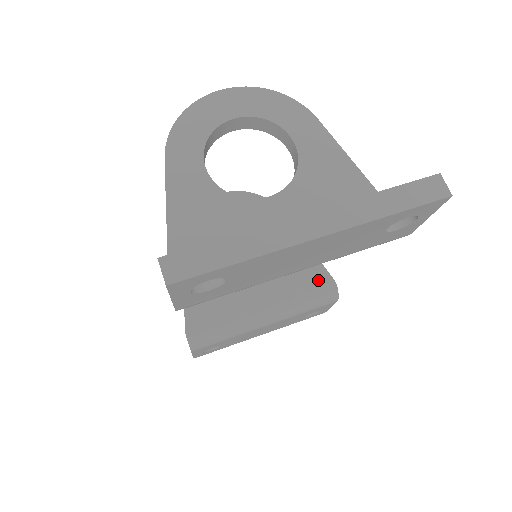
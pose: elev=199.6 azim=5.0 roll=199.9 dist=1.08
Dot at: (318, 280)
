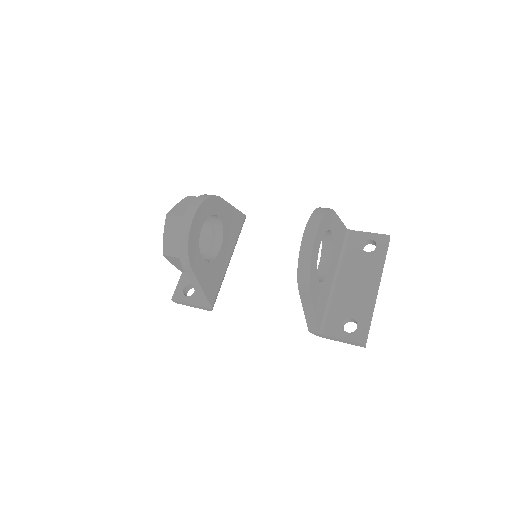
Dot at: (241, 222)
